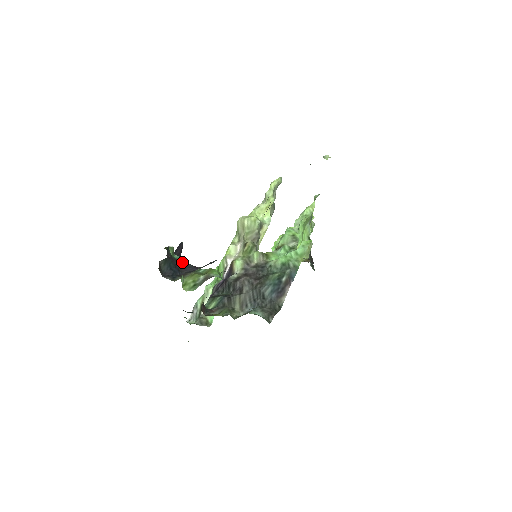
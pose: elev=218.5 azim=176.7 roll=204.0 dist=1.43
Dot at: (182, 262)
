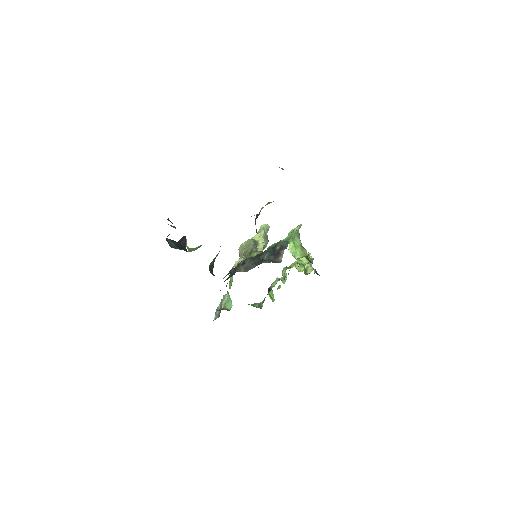
Dot at: occluded
